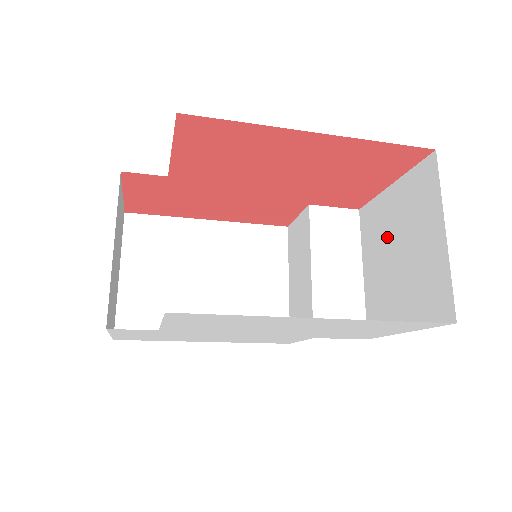
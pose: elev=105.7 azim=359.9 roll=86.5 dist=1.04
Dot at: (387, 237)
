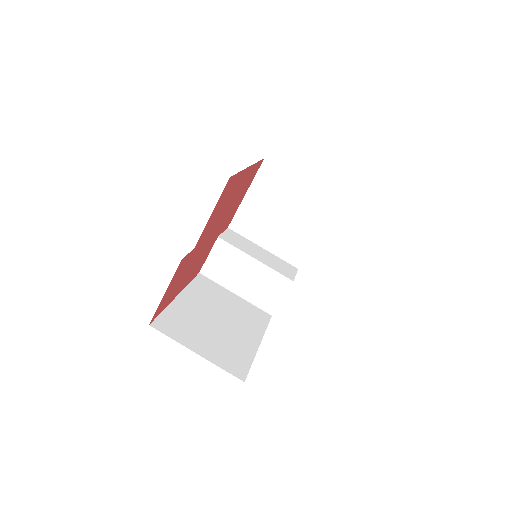
Dot at: (266, 216)
